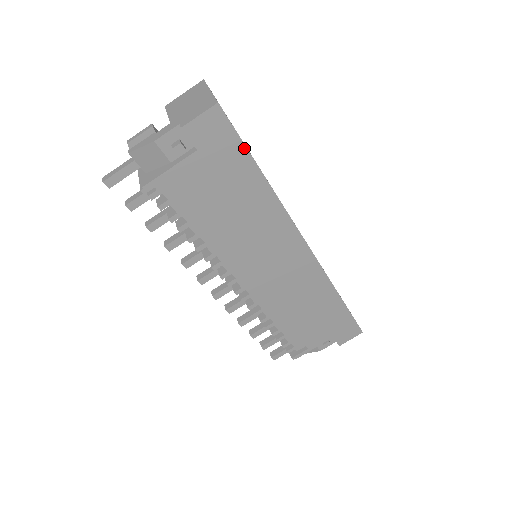
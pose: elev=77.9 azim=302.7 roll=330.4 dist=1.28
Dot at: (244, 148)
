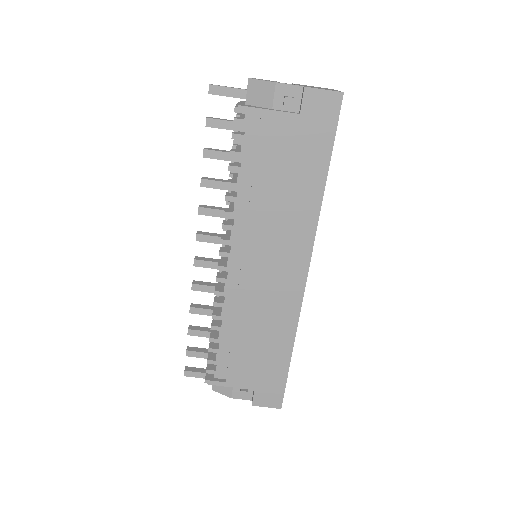
Dot at: (332, 144)
